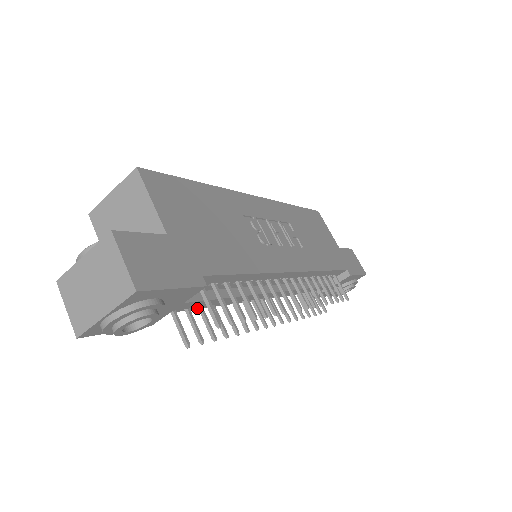
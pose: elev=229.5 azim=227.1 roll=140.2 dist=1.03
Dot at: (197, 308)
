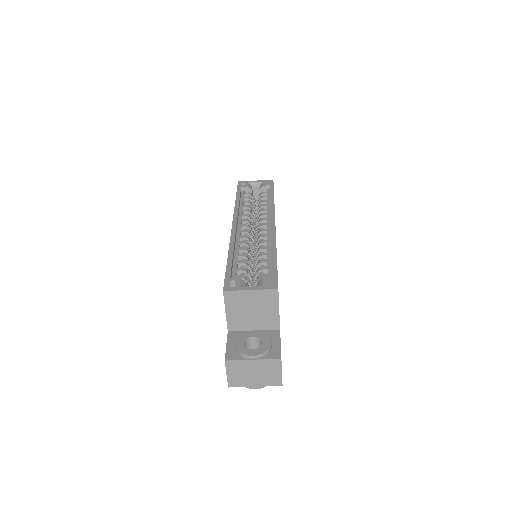
Dot at: occluded
